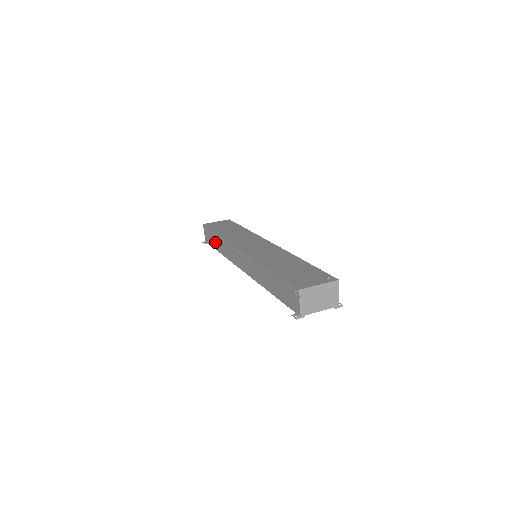
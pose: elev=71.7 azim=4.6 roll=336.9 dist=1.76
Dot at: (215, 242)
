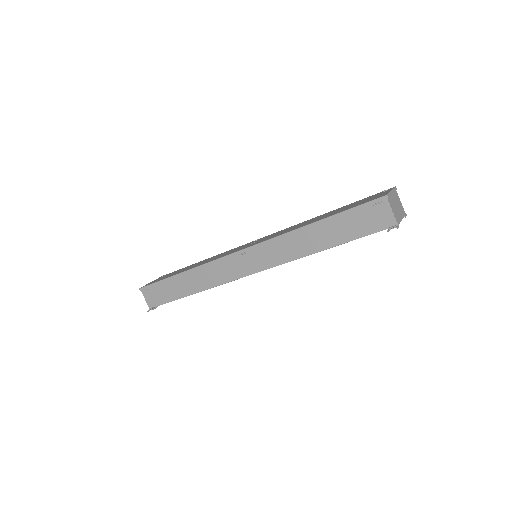
Dot at: (178, 288)
